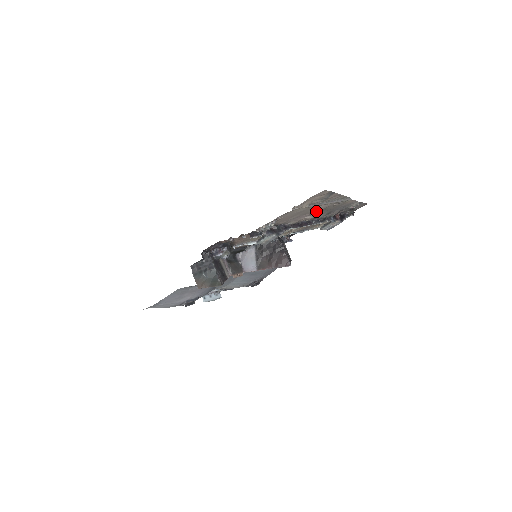
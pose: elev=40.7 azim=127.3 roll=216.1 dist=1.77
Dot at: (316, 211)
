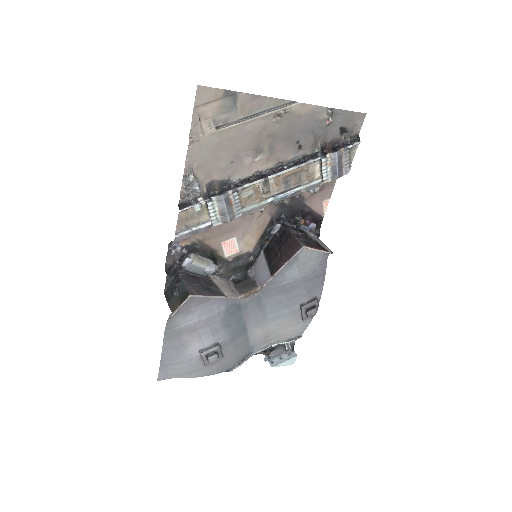
Dot at: (255, 141)
